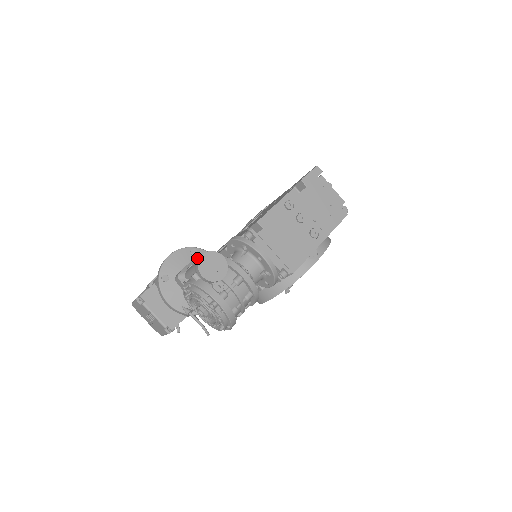
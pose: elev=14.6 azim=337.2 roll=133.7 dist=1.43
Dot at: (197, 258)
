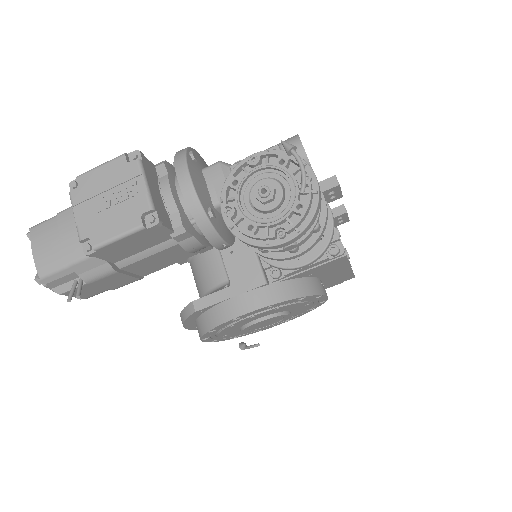
Dot at: occluded
